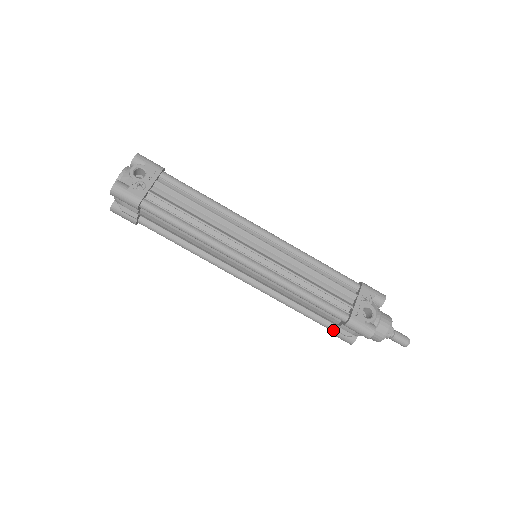
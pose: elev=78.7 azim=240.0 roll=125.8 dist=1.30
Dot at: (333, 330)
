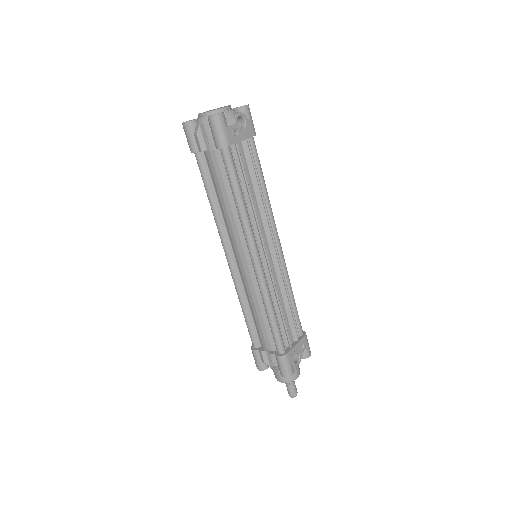
Dot at: (258, 351)
